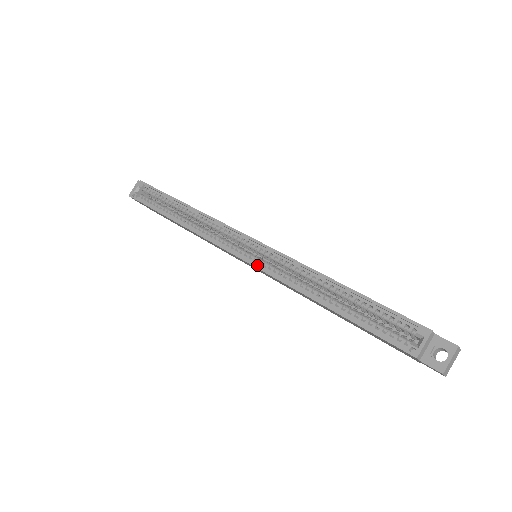
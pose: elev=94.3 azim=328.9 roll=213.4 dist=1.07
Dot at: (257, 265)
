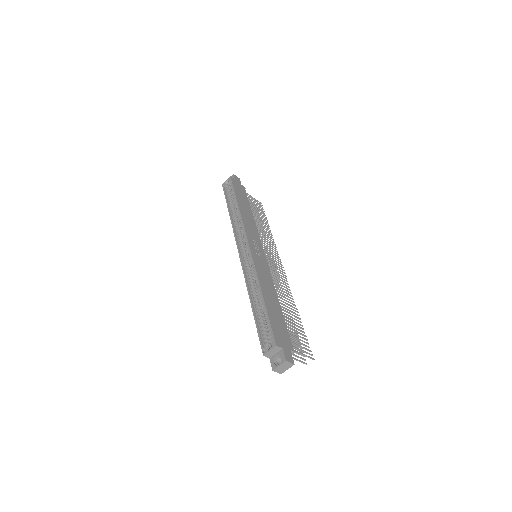
Dot at: (242, 264)
